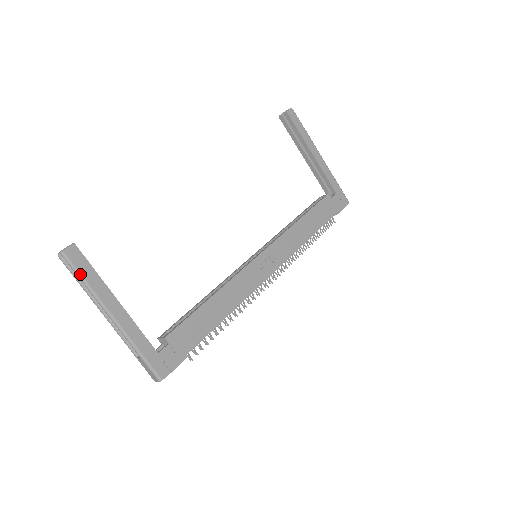
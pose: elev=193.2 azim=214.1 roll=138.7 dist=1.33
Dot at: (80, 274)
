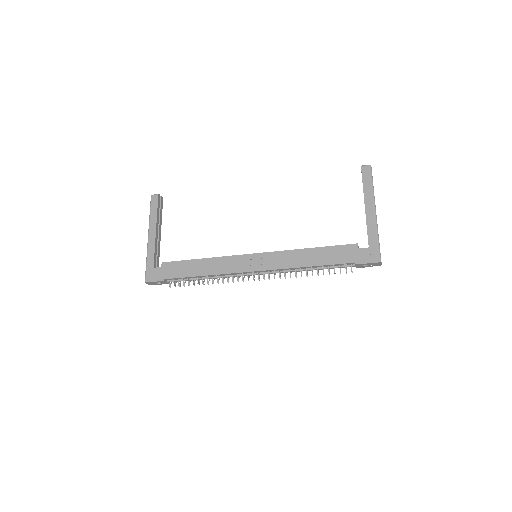
Dot at: (151, 209)
